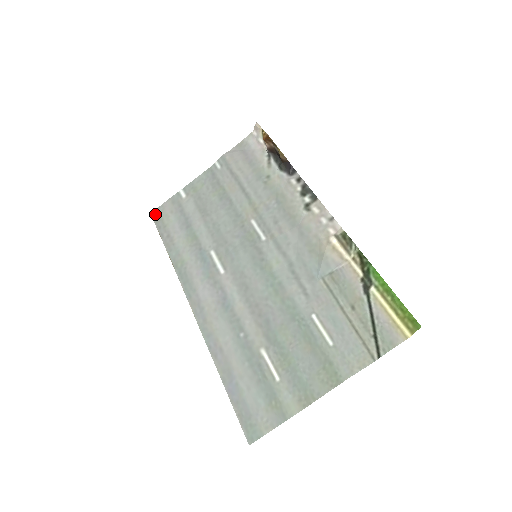
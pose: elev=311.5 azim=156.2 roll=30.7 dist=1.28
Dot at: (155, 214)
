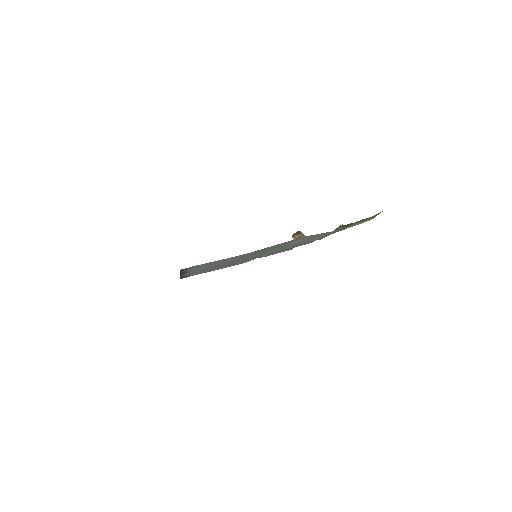
Dot at: occluded
